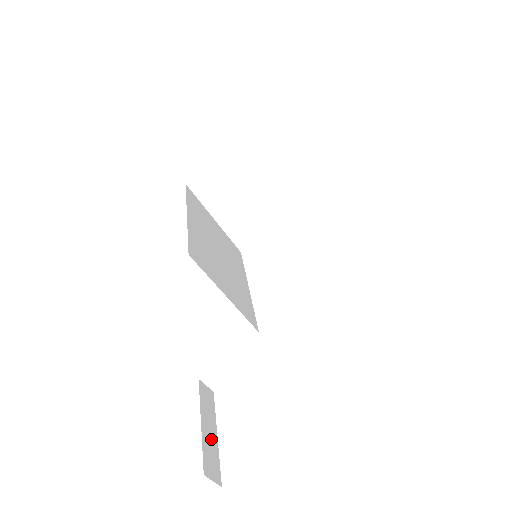
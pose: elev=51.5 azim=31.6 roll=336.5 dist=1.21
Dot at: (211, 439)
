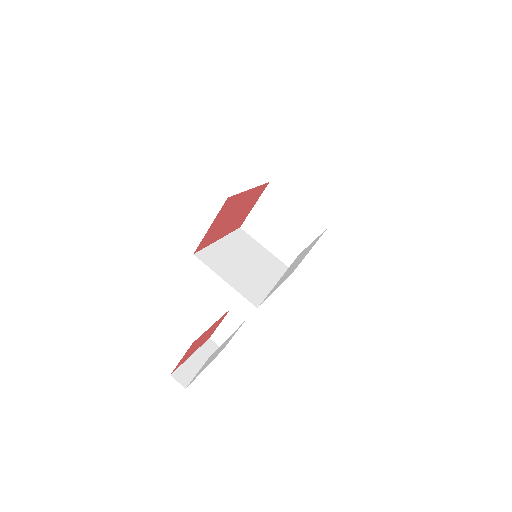
Dot at: (196, 366)
